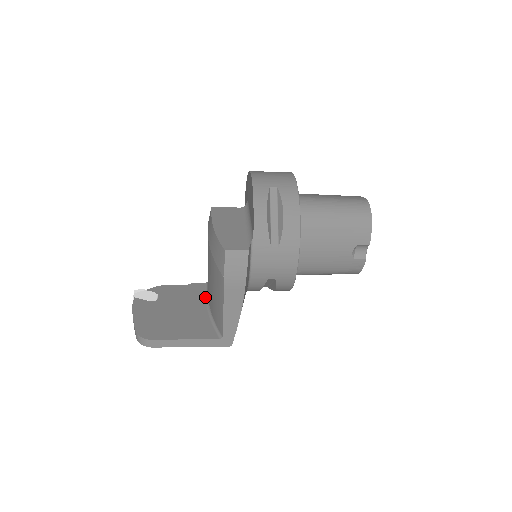
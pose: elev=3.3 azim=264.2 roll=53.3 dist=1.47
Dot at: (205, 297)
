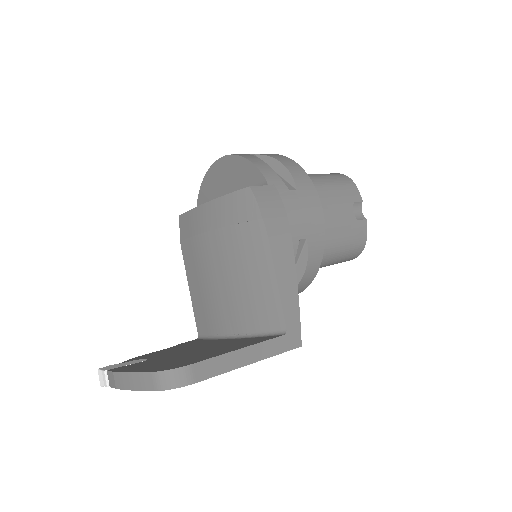
Dot at: (212, 339)
